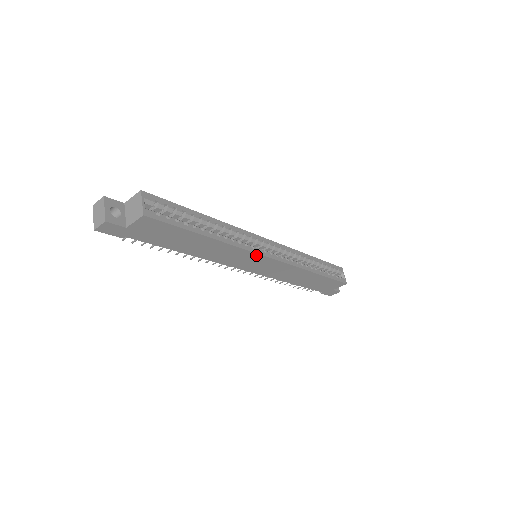
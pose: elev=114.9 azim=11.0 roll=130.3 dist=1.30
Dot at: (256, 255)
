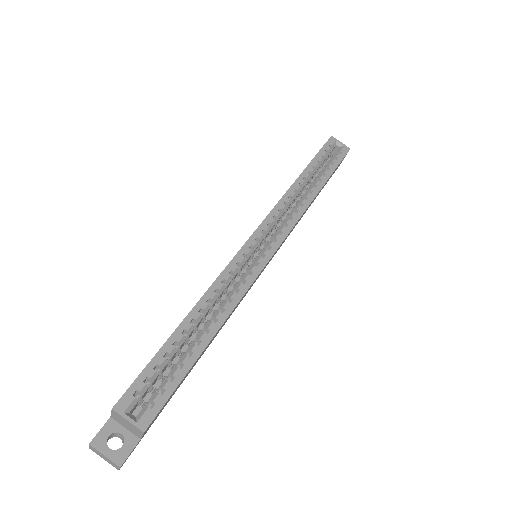
Dot at: (260, 272)
